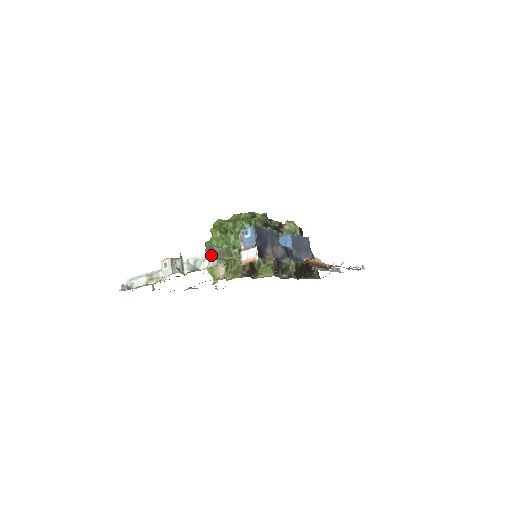
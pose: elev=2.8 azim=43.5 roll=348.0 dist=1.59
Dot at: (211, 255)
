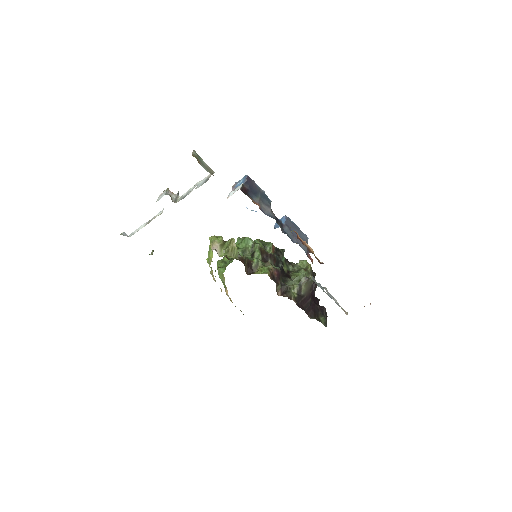
Dot at: (196, 157)
